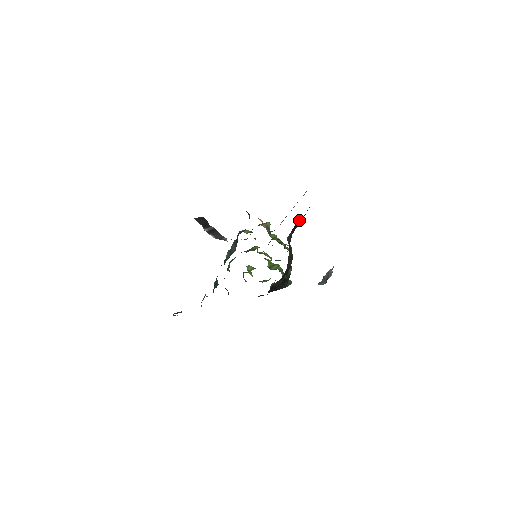
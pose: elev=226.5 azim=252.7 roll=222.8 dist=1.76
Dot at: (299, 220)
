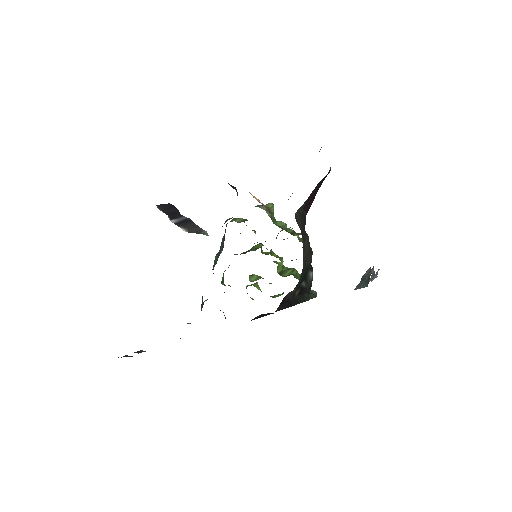
Dot at: occluded
